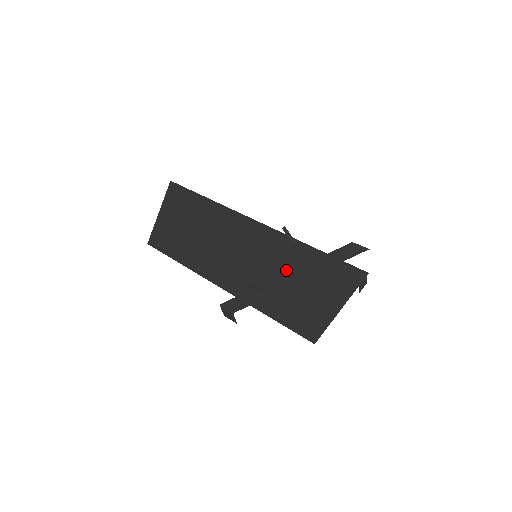
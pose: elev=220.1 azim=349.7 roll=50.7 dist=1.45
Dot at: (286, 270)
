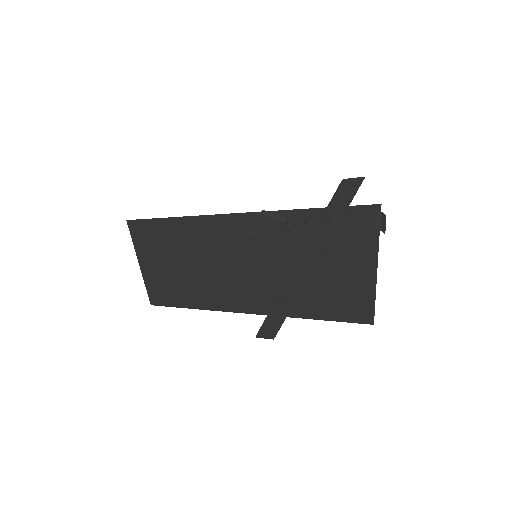
Dot at: (295, 254)
